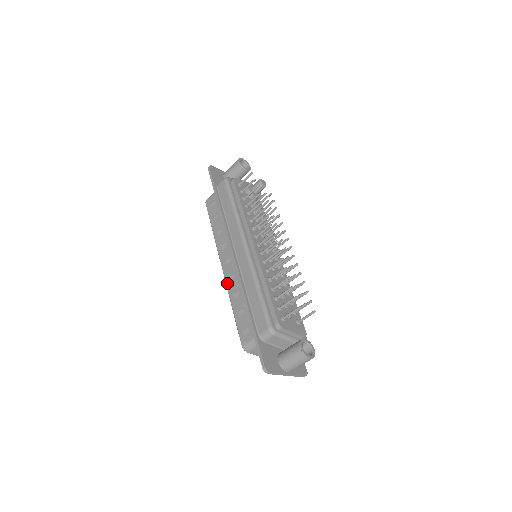
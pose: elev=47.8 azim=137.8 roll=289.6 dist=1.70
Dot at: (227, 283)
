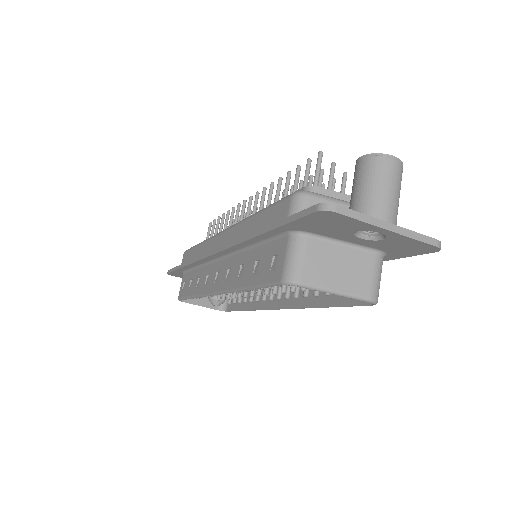
Dot at: (226, 287)
